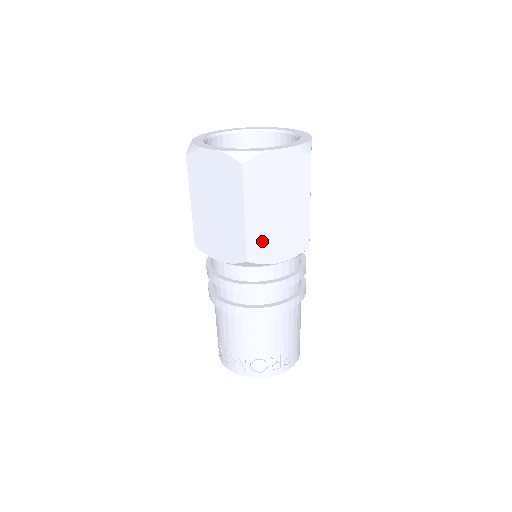
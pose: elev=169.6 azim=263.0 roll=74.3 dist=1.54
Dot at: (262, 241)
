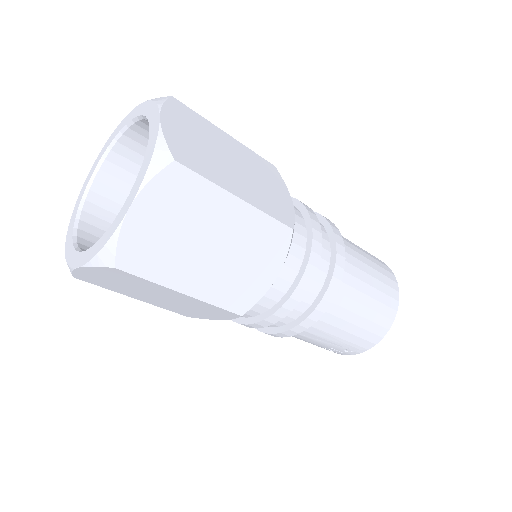
Dot at: (180, 309)
